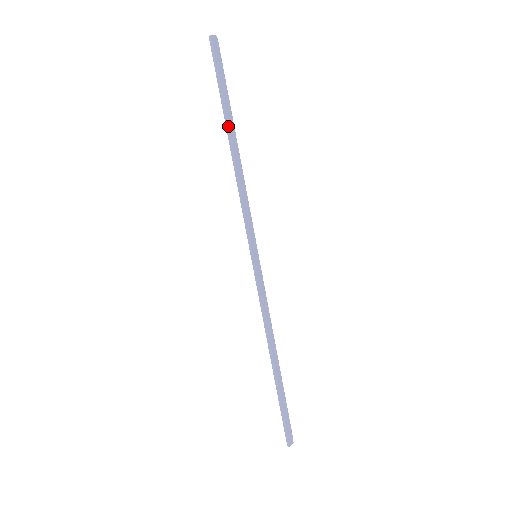
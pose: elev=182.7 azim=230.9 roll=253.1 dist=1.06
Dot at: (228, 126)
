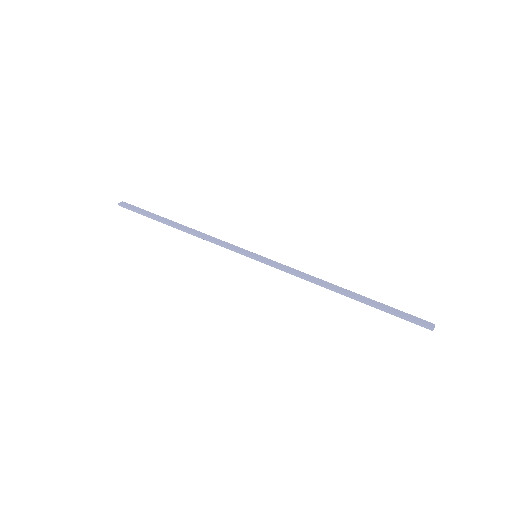
Dot at: (167, 223)
